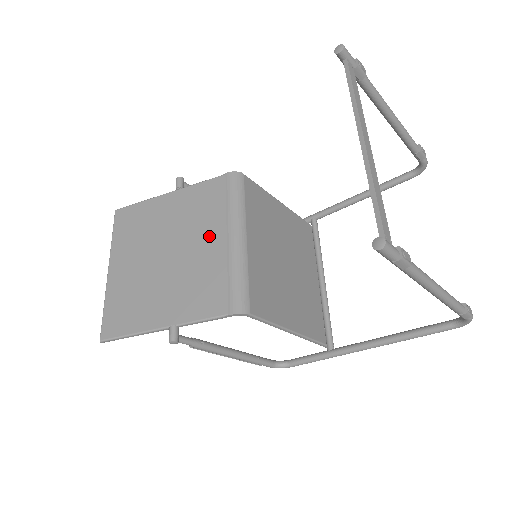
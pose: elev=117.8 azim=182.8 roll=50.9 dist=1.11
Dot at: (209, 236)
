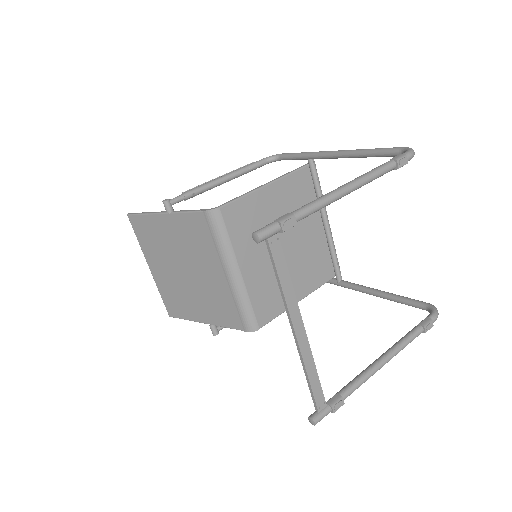
Dot at: (211, 268)
